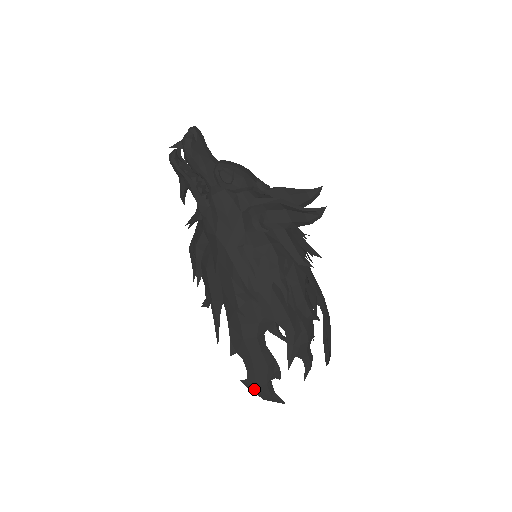
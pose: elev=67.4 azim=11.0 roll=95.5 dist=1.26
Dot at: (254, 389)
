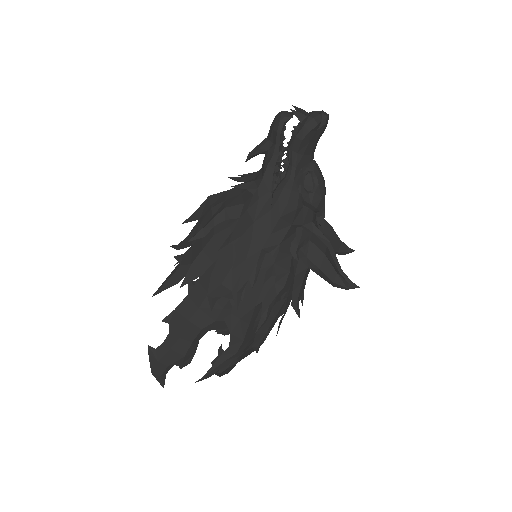
Dot at: (153, 361)
